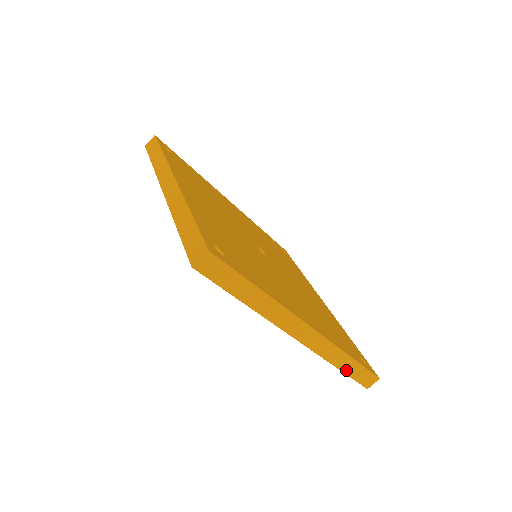
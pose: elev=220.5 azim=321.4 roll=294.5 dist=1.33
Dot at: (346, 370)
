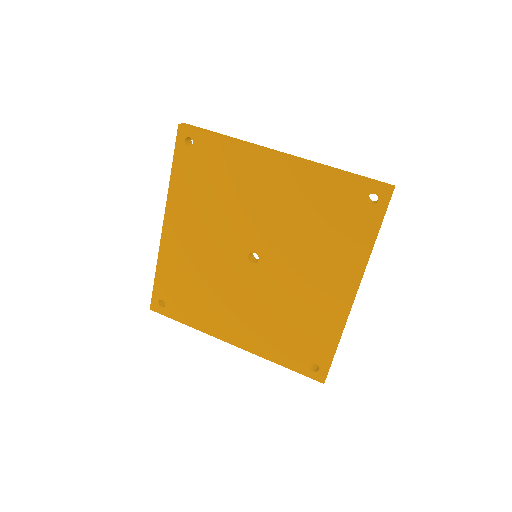
Dot at: occluded
